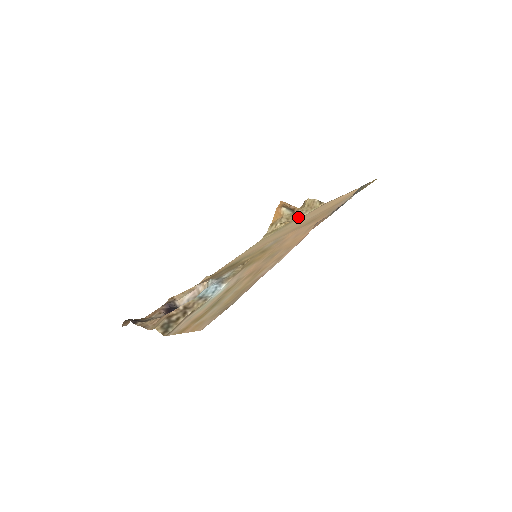
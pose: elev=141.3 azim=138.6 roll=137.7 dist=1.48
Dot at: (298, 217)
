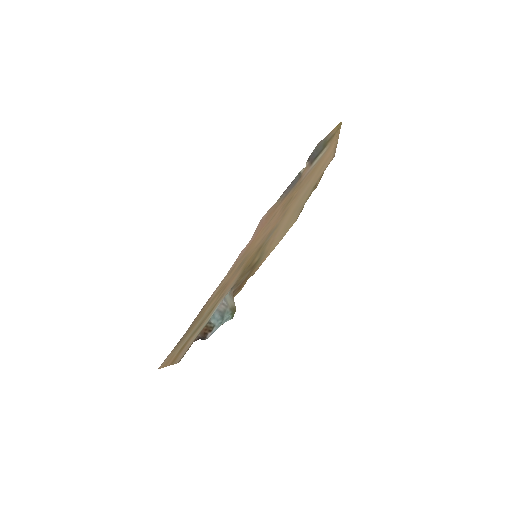
Dot at: occluded
